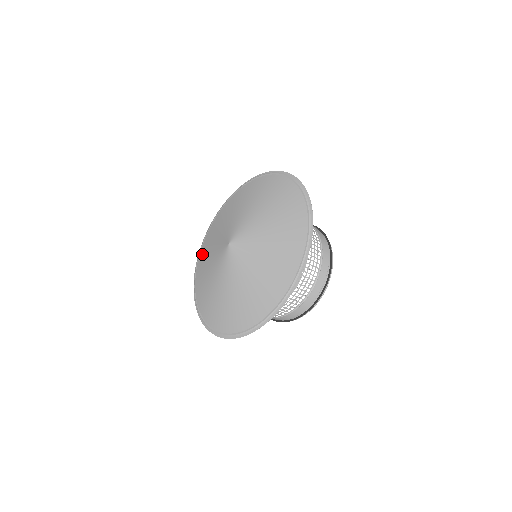
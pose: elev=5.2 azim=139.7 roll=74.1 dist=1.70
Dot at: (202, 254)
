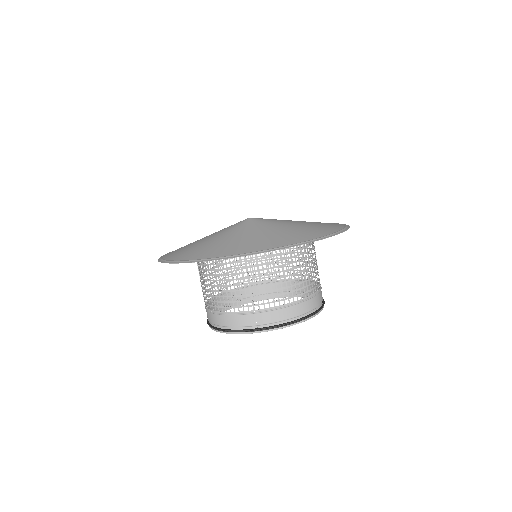
Dot at: occluded
